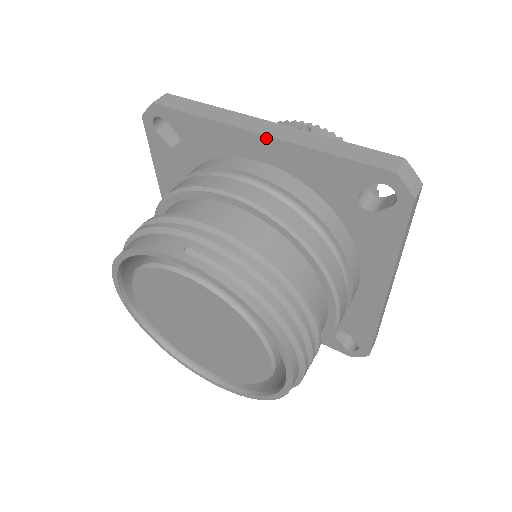
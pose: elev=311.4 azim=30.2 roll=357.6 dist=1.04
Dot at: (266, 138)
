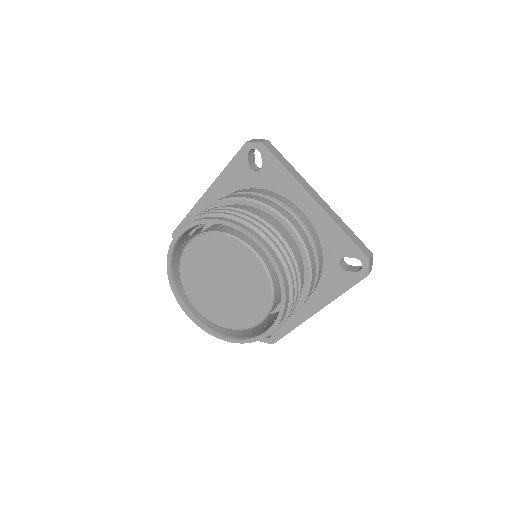
Dot at: (208, 191)
